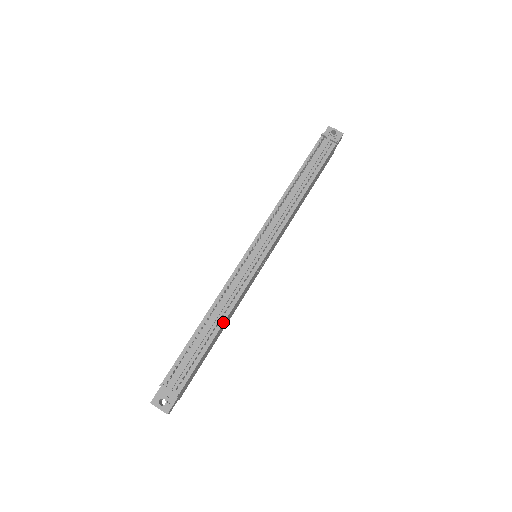
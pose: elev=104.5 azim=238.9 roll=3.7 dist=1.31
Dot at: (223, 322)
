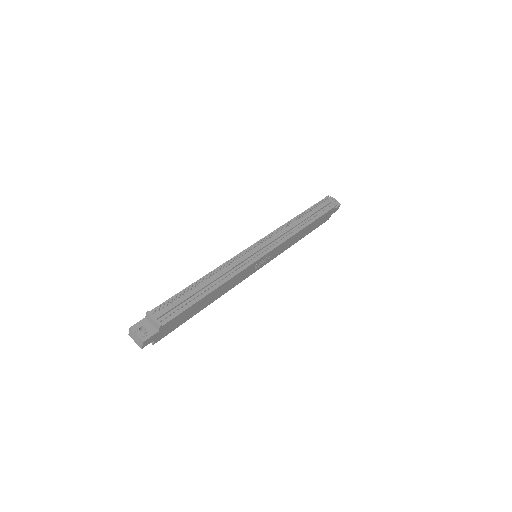
Dot at: (219, 286)
